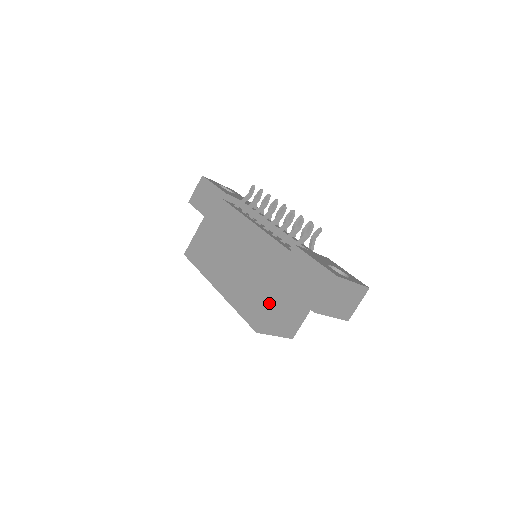
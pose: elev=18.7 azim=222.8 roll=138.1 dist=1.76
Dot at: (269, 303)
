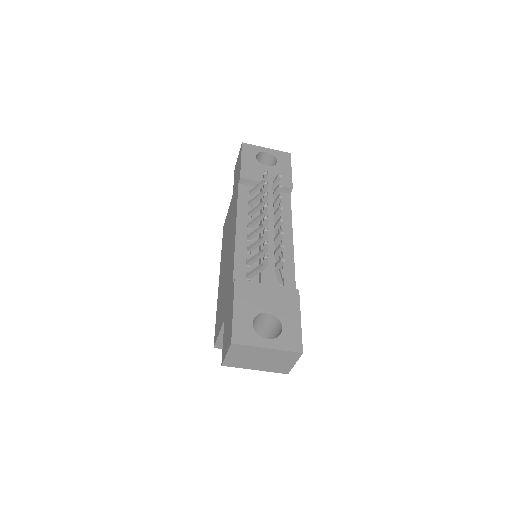
Dot at: (220, 327)
